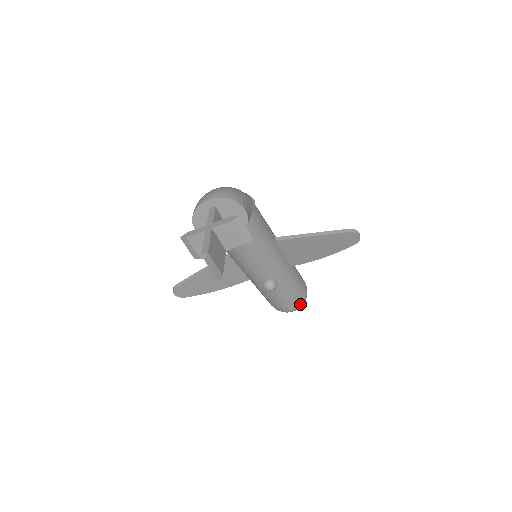
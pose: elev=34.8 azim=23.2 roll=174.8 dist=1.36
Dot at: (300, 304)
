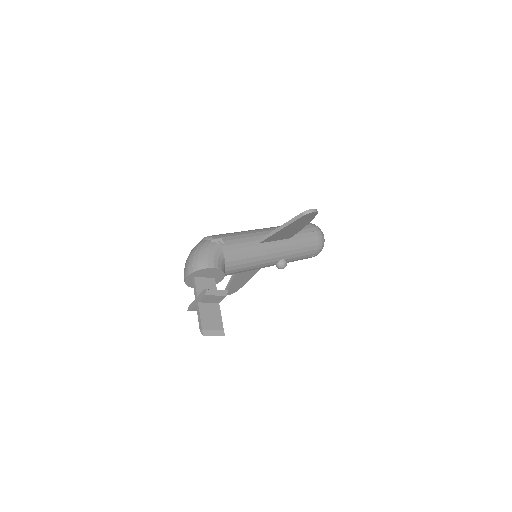
Dot at: (320, 248)
